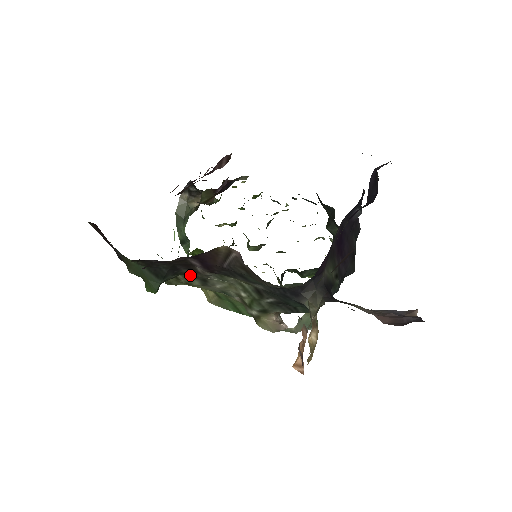
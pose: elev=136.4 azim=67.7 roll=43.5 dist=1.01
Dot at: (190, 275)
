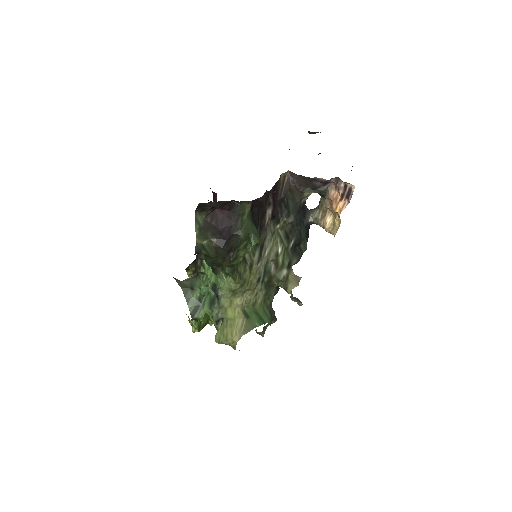
Dot at: occluded
